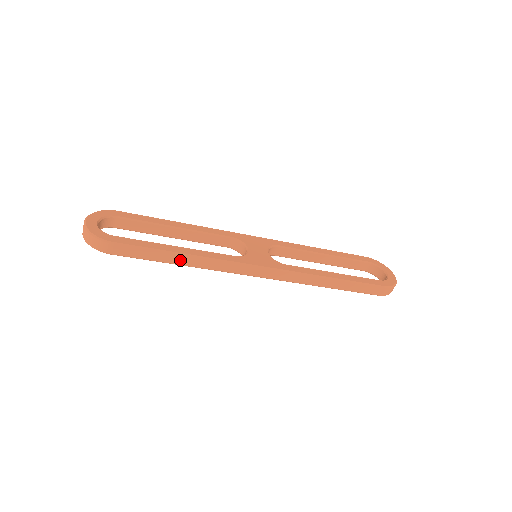
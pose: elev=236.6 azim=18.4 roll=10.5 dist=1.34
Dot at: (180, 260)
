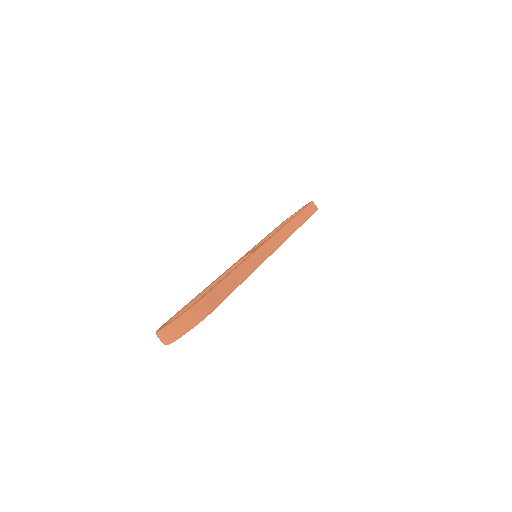
Dot at: (240, 275)
